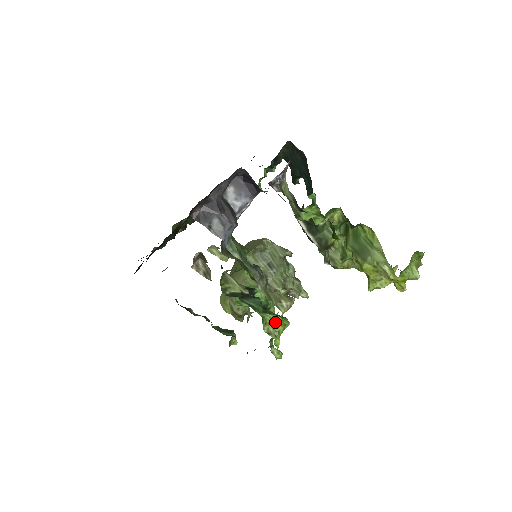
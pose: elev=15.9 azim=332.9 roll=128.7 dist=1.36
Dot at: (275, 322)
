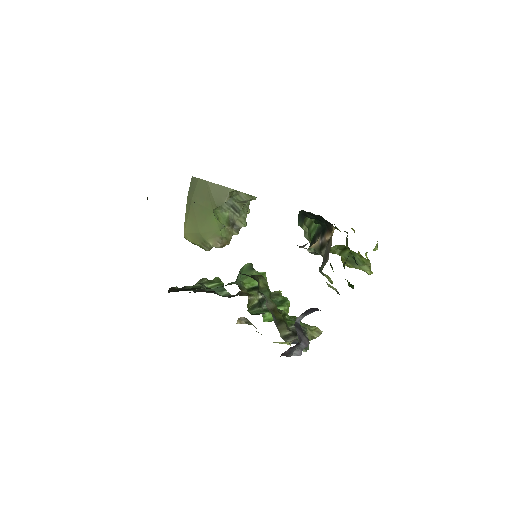
Dot at: occluded
